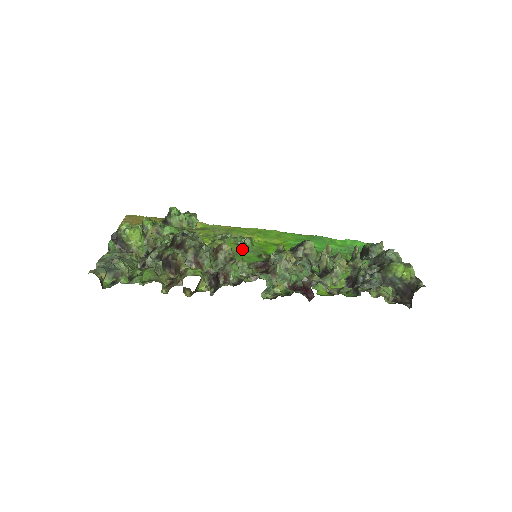
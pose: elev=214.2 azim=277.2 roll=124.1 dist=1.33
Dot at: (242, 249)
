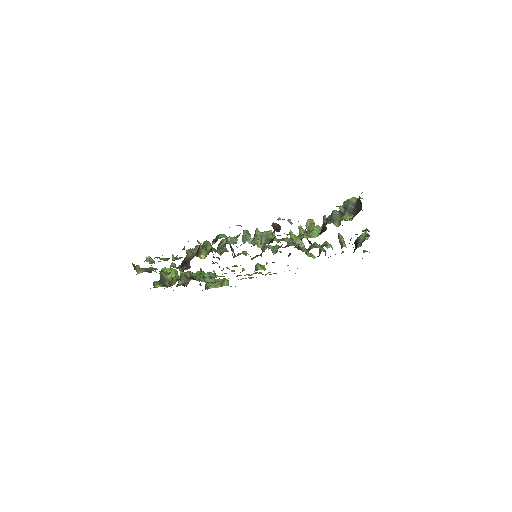
Dot at: (254, 271)
